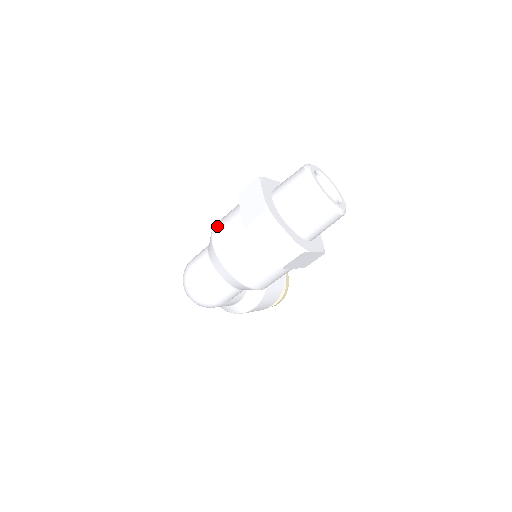
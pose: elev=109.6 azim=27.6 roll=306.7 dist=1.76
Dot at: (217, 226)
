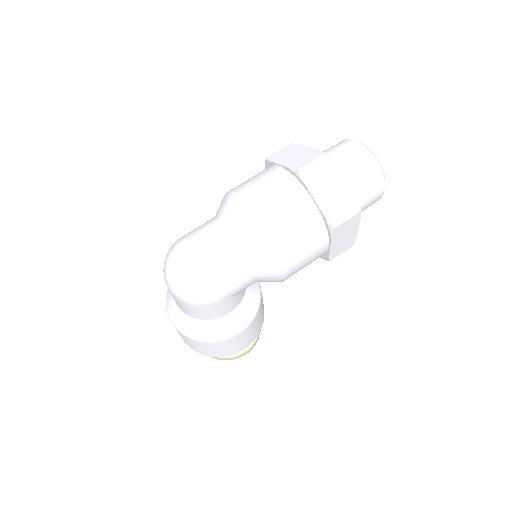
Dot at: (239, 185)
